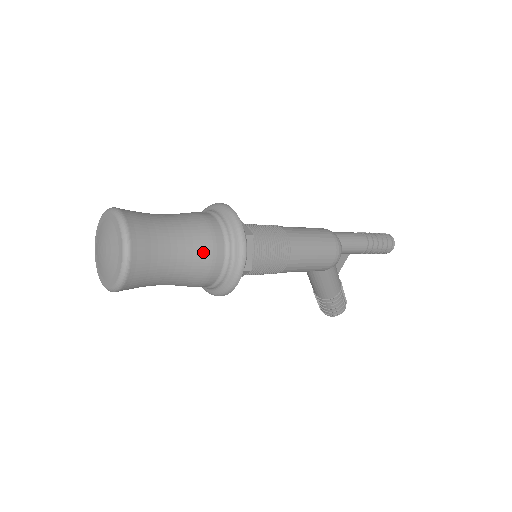
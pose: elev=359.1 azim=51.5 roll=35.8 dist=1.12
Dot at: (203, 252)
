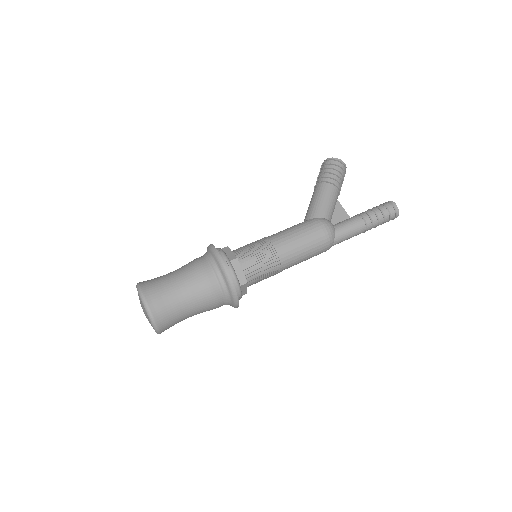
Dot at: occluded
